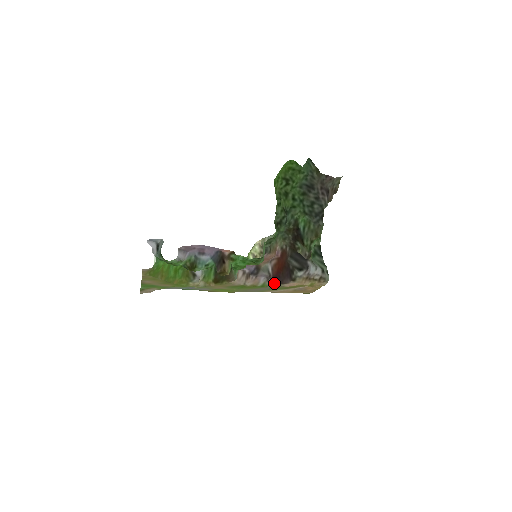
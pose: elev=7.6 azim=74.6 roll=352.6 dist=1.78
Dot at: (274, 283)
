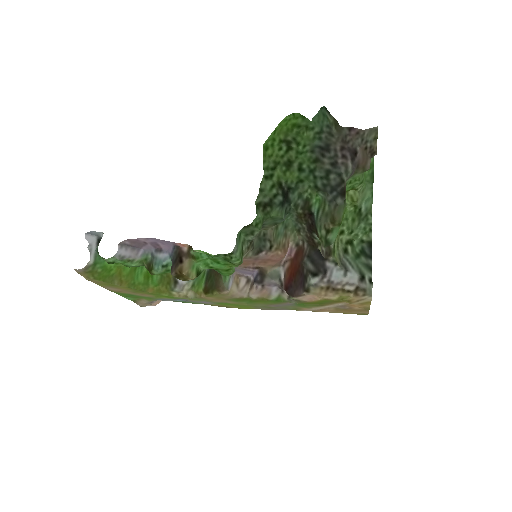
Dot at: occluded
